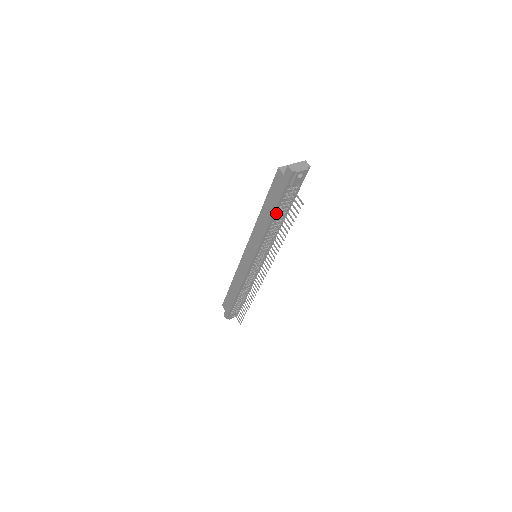
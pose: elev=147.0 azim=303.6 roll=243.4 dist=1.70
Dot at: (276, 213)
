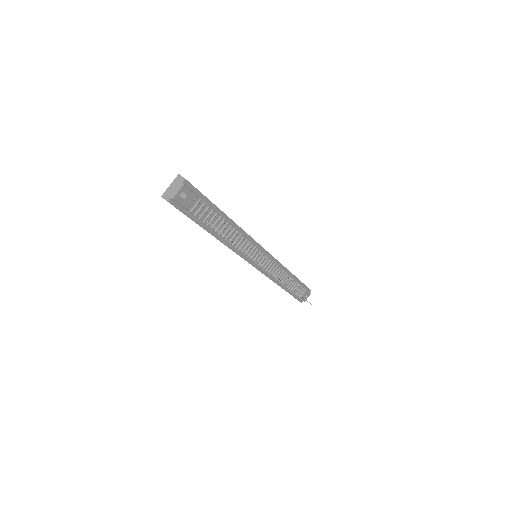
Dot at: (212, 230)
